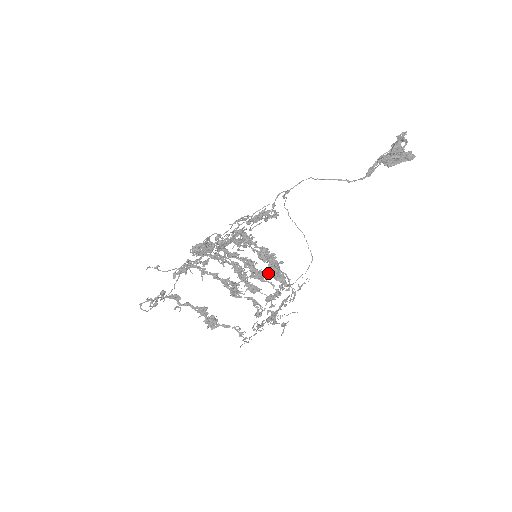
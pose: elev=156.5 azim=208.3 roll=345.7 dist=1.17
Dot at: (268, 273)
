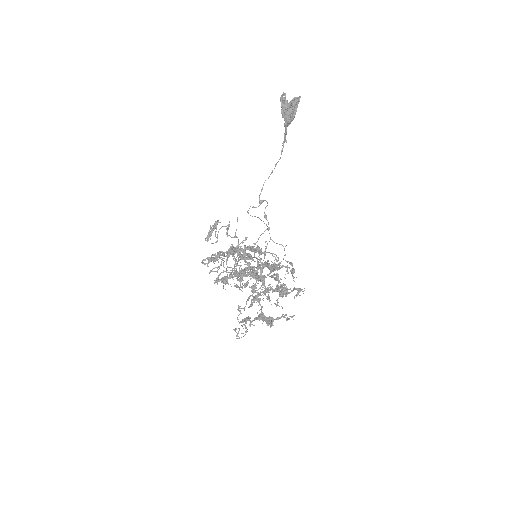
Dot at: occluded
